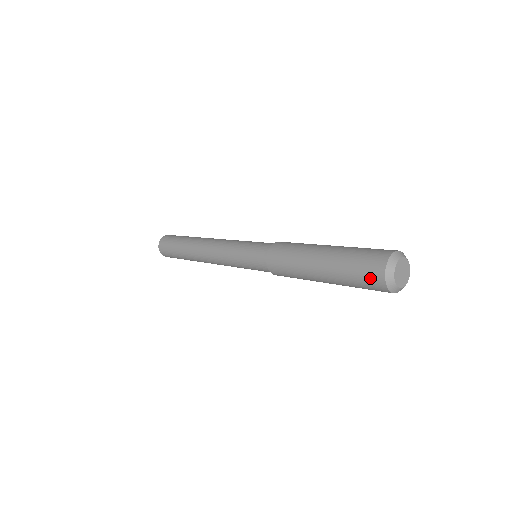
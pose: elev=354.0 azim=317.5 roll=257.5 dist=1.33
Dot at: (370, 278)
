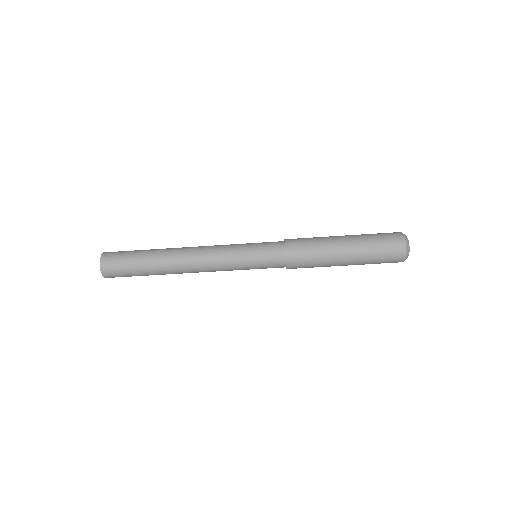
Dot at: (391, 234)
